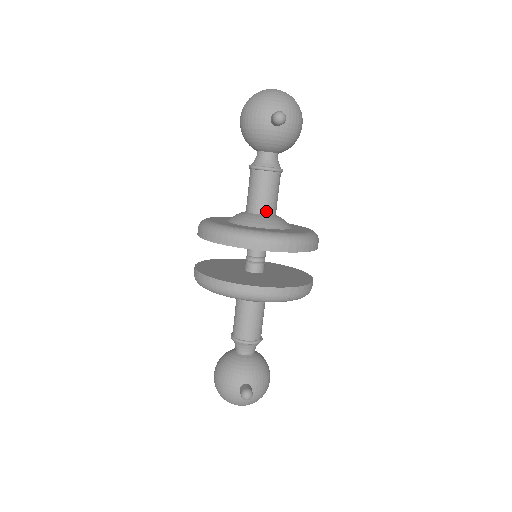
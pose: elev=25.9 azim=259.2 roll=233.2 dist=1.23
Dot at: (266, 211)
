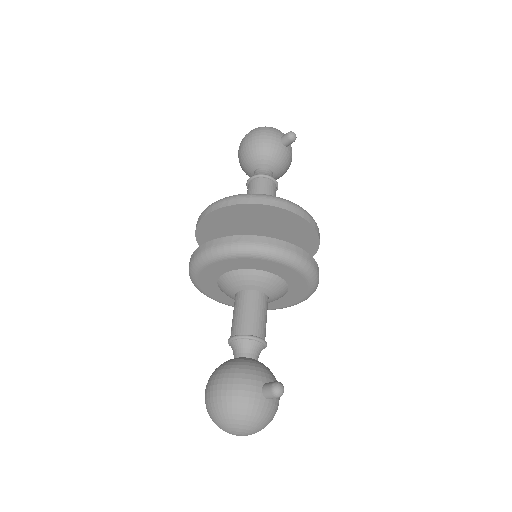
Dot at: occluded
